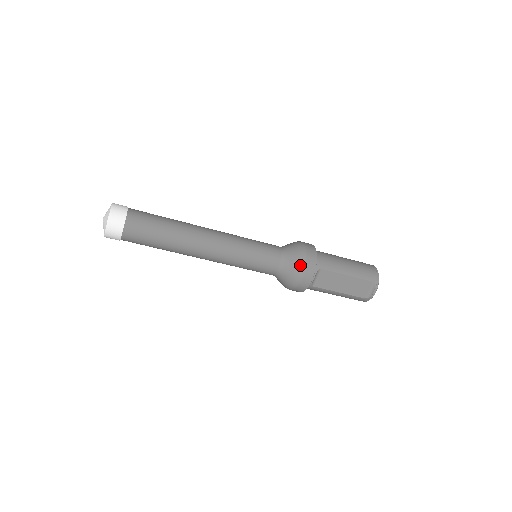
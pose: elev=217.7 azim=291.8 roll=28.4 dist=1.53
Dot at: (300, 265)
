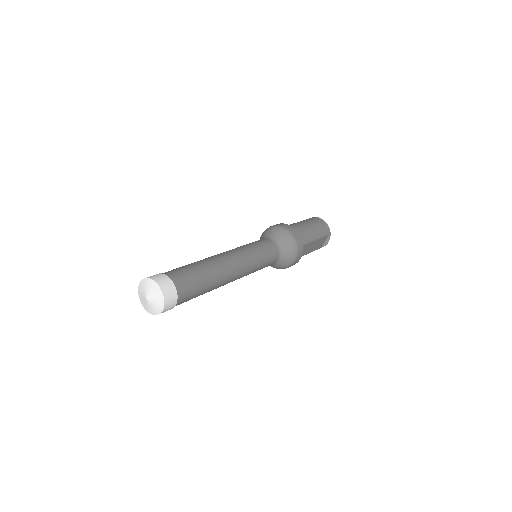
Dot at: (294, 252)
